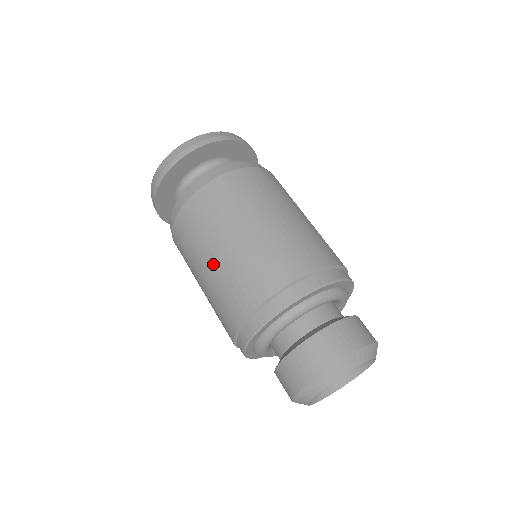
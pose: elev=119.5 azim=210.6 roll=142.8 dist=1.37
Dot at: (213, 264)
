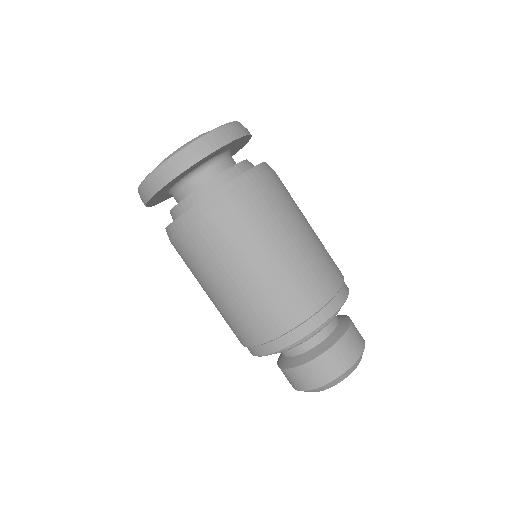
Dot at: (252, 278)
